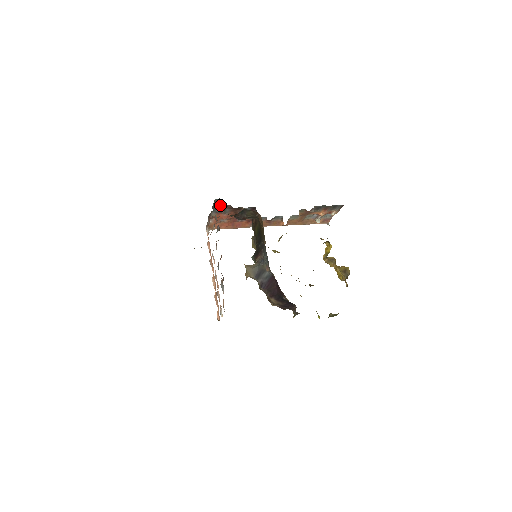
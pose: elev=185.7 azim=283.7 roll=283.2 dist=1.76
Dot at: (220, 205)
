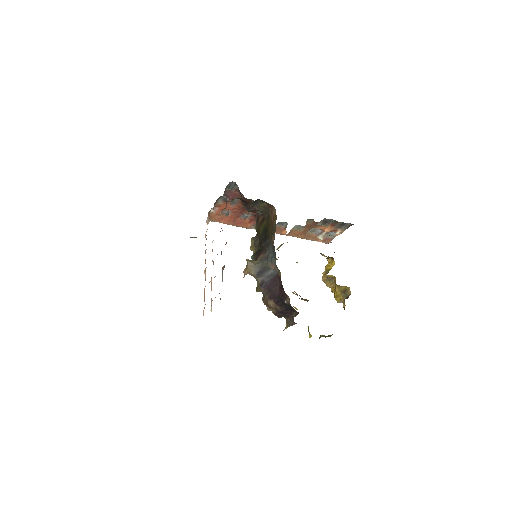
Dot at: (232, 191)
